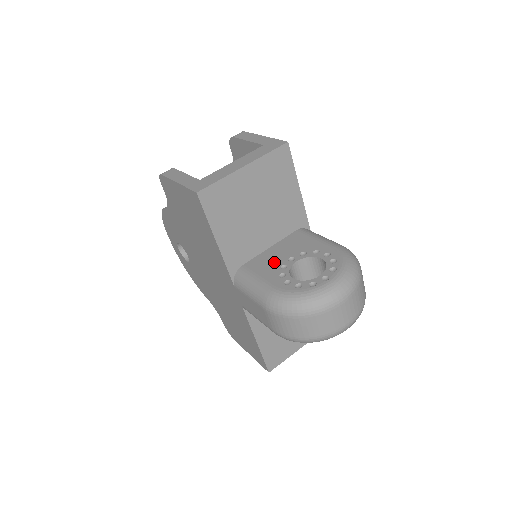
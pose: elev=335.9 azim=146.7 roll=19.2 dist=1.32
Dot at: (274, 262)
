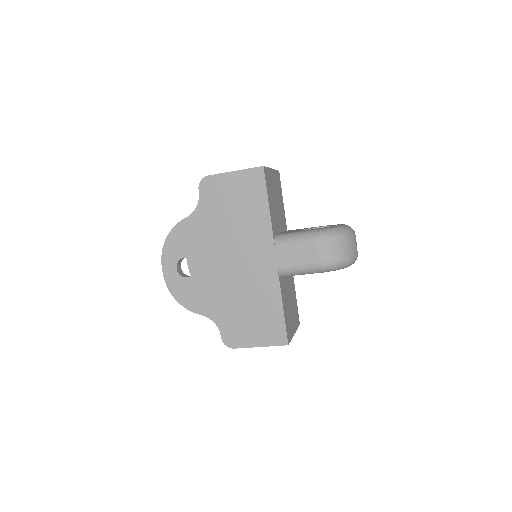
Dot at: occluded
